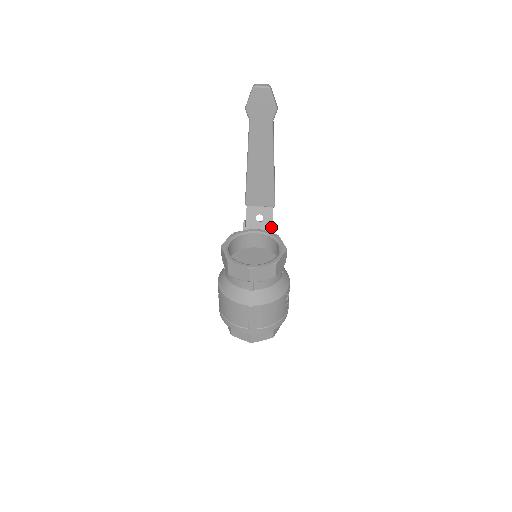
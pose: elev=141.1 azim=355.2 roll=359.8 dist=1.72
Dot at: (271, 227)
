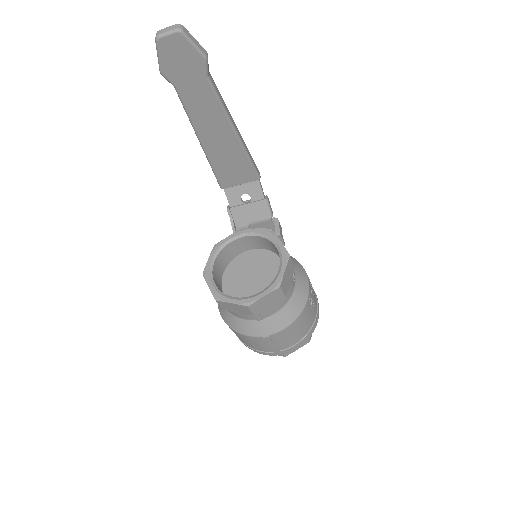
Dot at: (265, 206)
